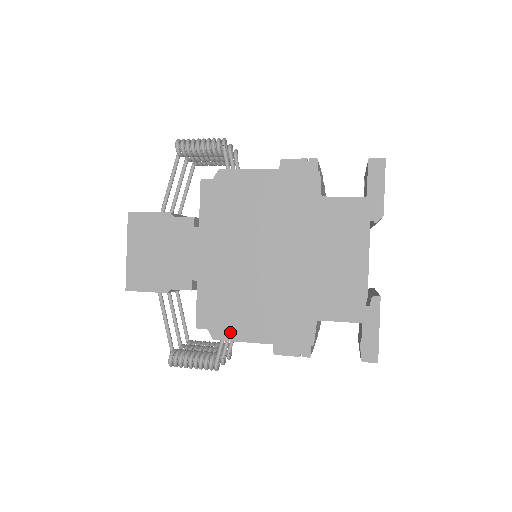
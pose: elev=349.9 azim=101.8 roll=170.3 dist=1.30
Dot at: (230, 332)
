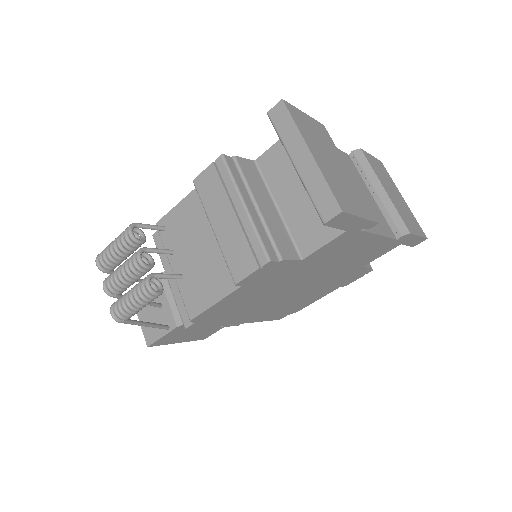
Dot at: occluded
